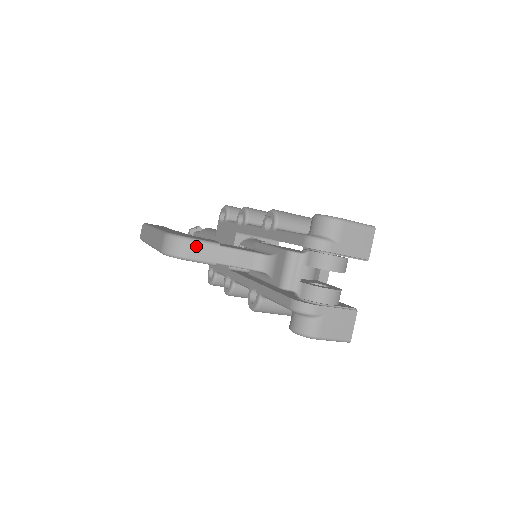
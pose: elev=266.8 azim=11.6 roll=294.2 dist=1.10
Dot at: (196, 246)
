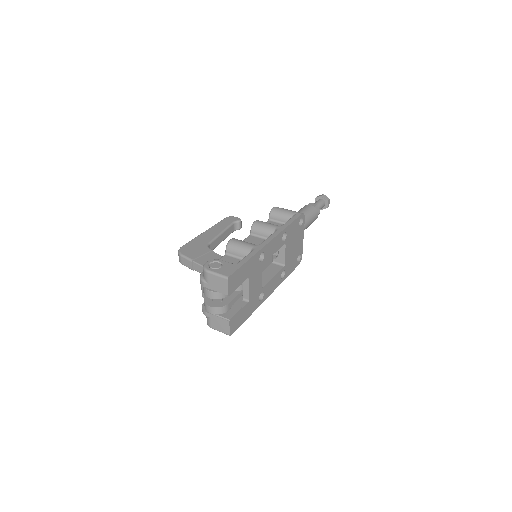
Dot at: (184, 259)
